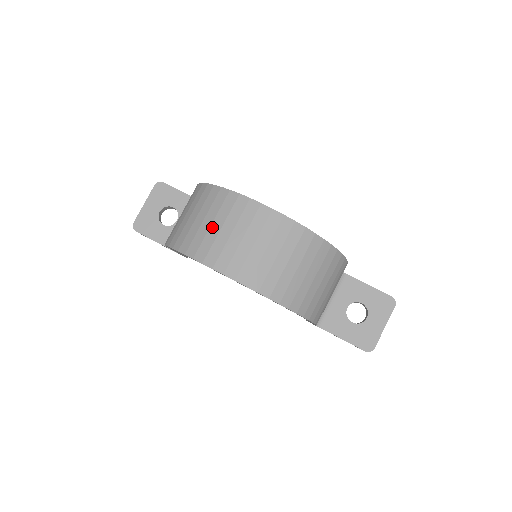
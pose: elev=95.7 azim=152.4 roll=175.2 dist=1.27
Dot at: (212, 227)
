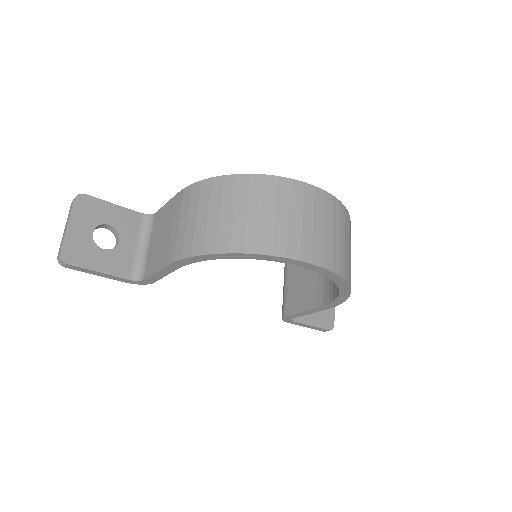
Dot at: (278, 217)
